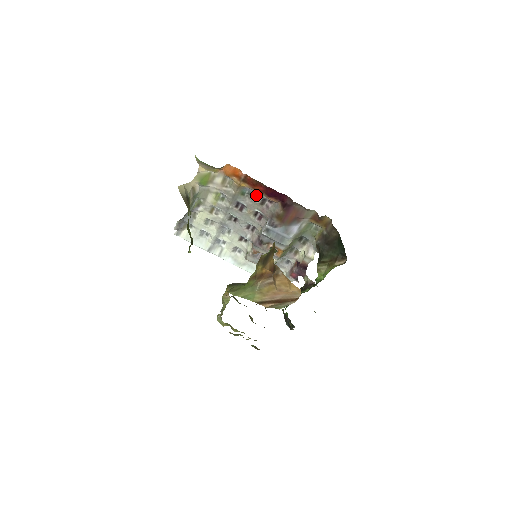
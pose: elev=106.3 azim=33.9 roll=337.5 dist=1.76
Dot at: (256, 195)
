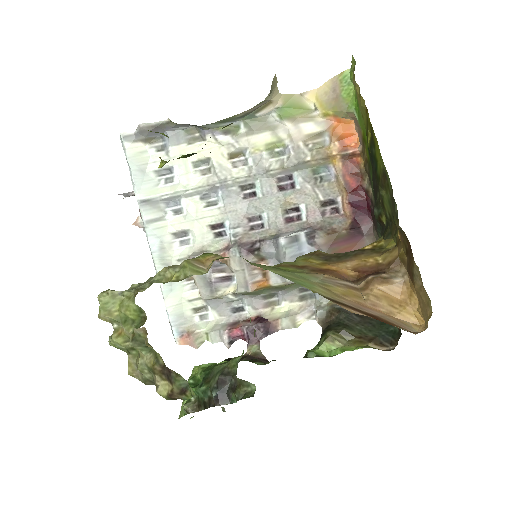
Dot at: (332, 187)
